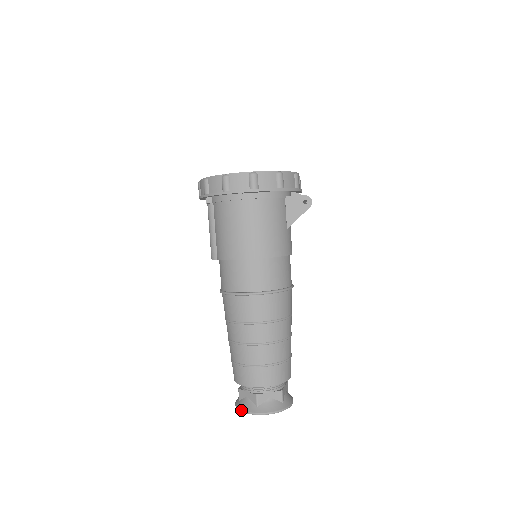
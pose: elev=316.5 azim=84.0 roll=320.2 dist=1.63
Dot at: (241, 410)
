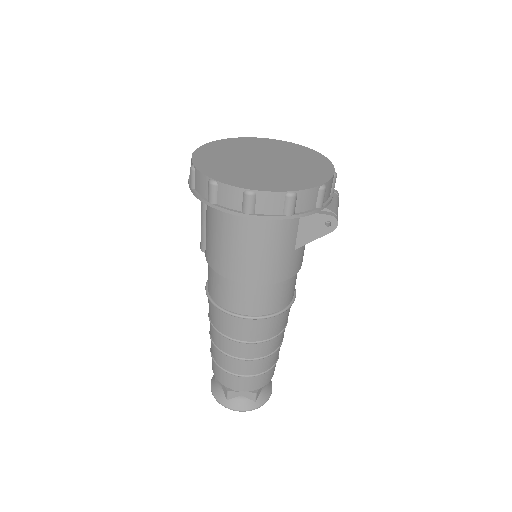
Dot at: (212, 394)
